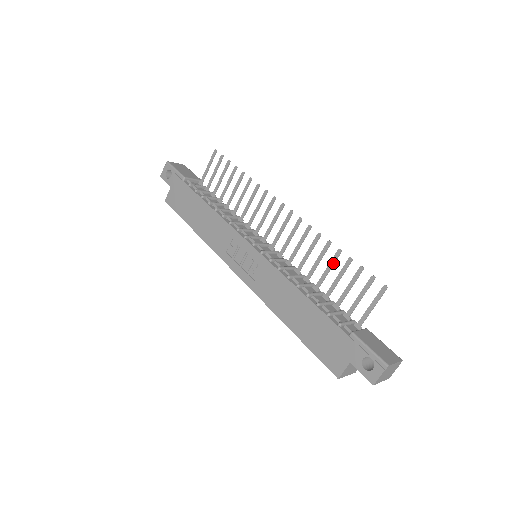
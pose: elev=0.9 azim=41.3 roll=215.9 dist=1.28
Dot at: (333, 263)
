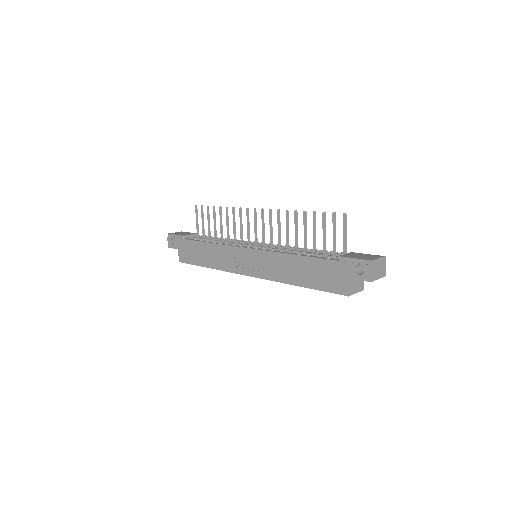
Dot at: (305, 223)
